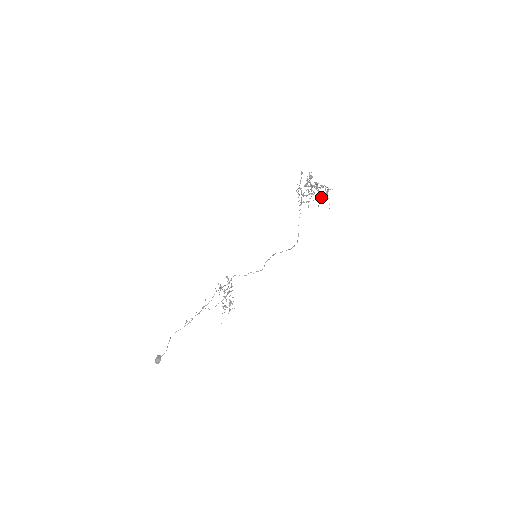
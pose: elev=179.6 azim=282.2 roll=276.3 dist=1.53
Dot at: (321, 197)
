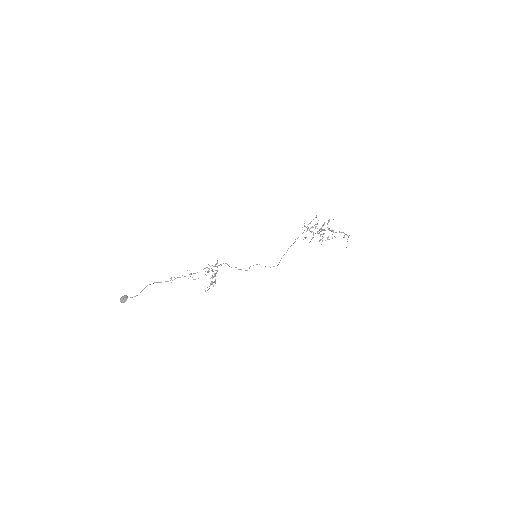
Dot at: occluded
